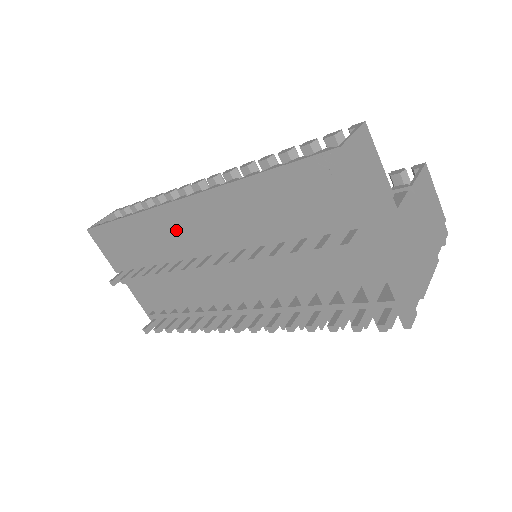
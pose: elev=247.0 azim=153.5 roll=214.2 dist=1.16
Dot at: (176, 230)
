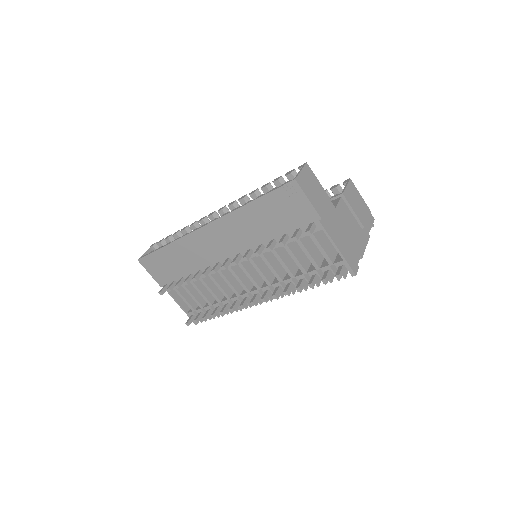
Dot at: (203, 246)
